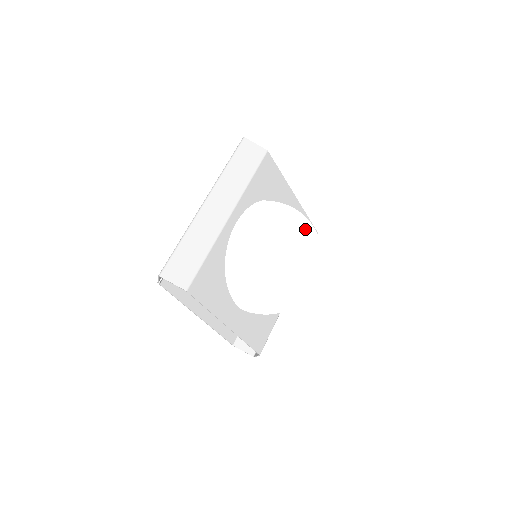
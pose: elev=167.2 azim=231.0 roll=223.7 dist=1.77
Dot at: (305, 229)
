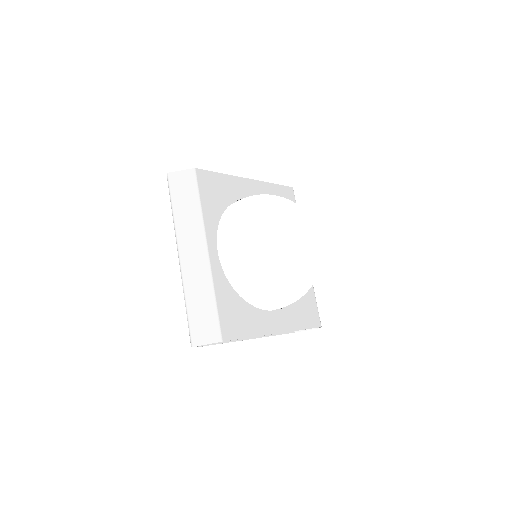
Dot at: (277, 211)
